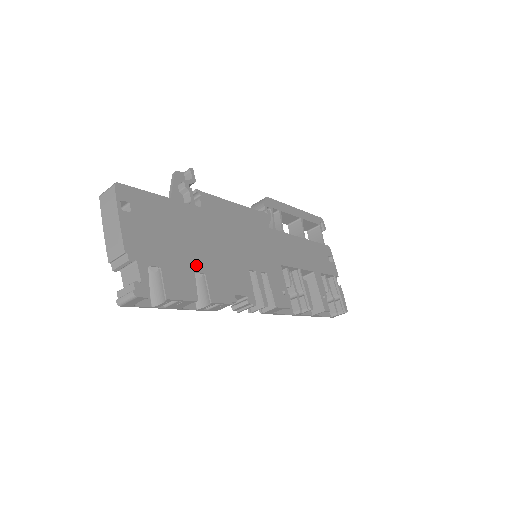
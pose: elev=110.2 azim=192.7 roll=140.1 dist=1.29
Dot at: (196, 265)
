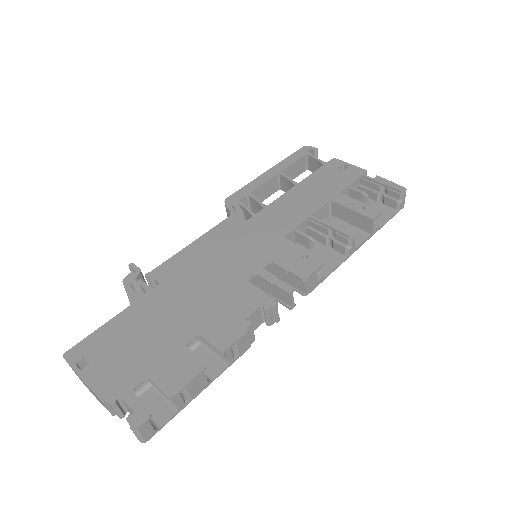
Dot at: (184, 338)
